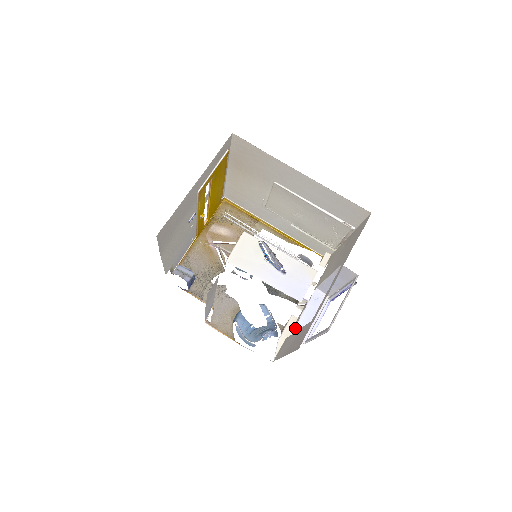
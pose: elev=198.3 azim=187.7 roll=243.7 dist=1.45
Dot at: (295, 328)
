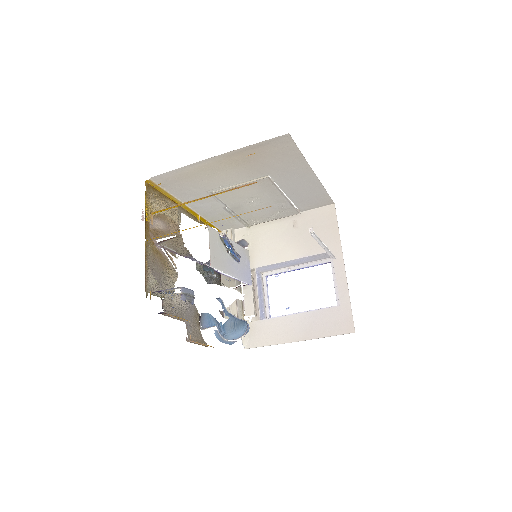
Dot at: (260, 311)
